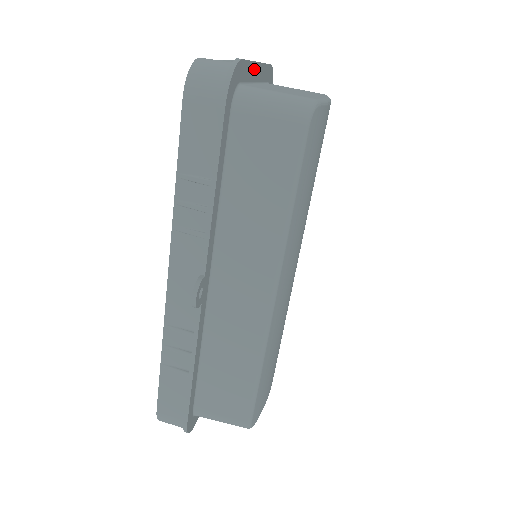
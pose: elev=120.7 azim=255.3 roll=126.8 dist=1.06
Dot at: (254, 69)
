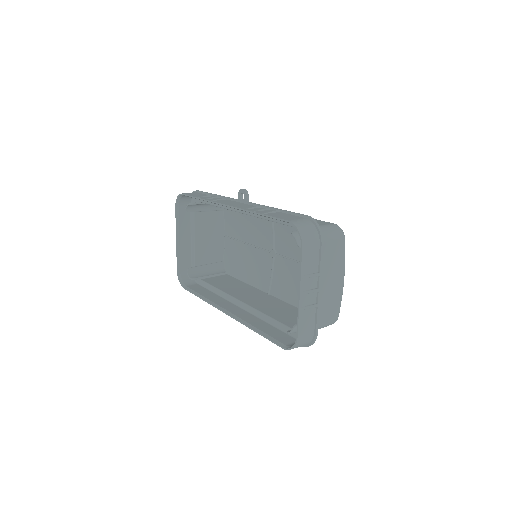
Dot at: occluded
